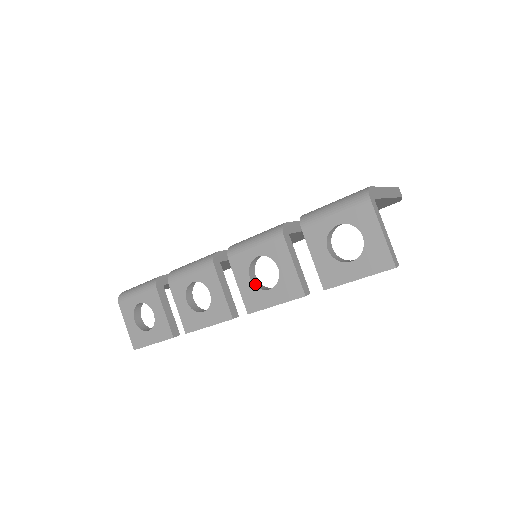
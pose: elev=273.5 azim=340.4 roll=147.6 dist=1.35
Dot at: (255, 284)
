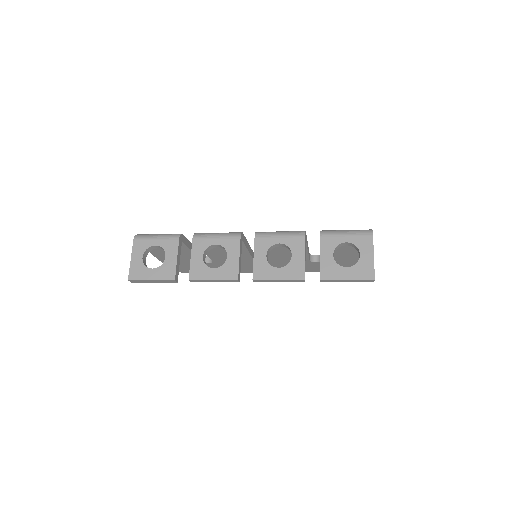
Dot at: occluded
